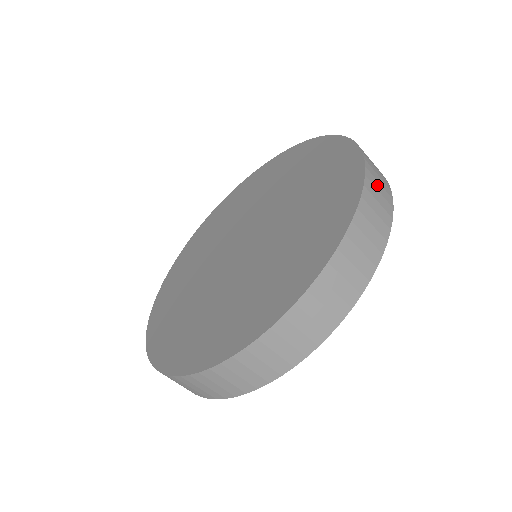
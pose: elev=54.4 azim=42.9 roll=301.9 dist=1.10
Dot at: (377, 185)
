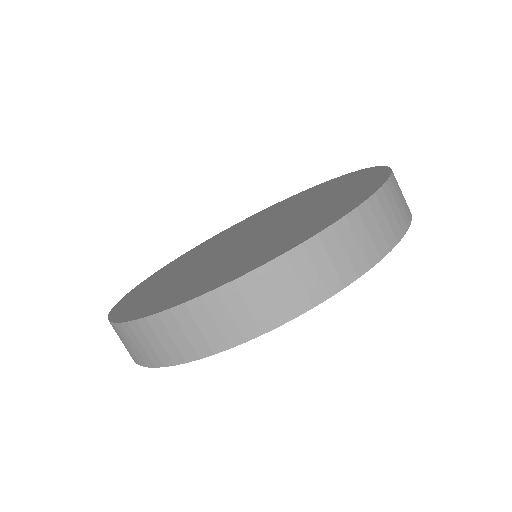
Dot at: occluded
